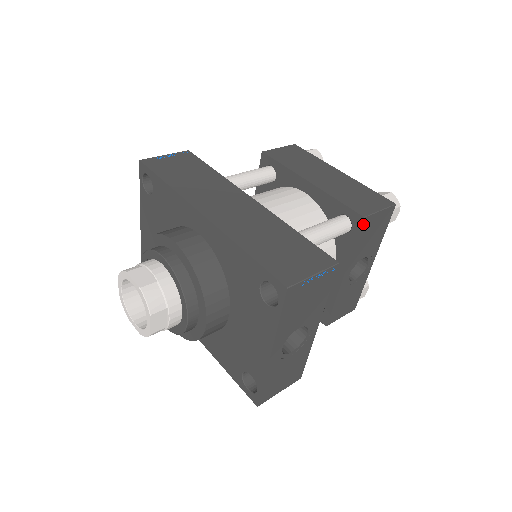
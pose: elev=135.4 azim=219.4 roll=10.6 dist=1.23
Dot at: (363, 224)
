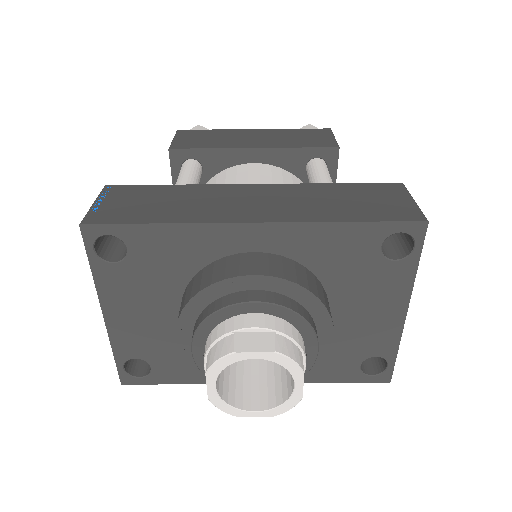
Dot at: (338, 156)
